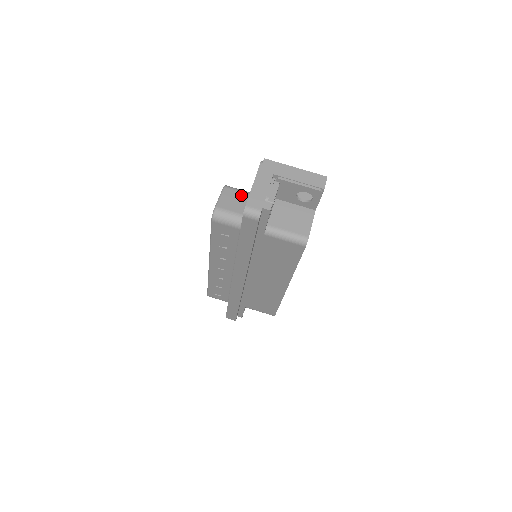
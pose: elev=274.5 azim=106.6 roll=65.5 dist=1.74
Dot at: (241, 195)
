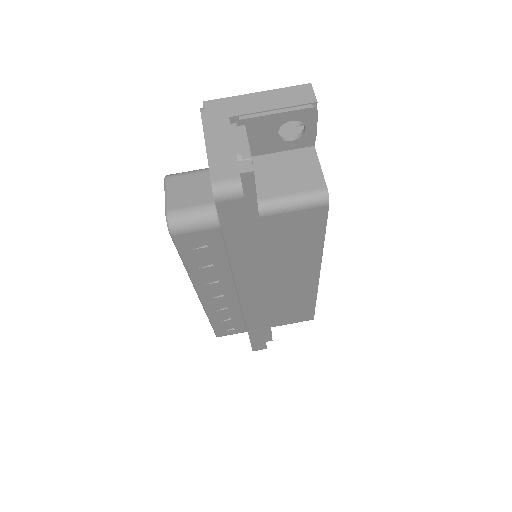
Dot at: (195, 177)
